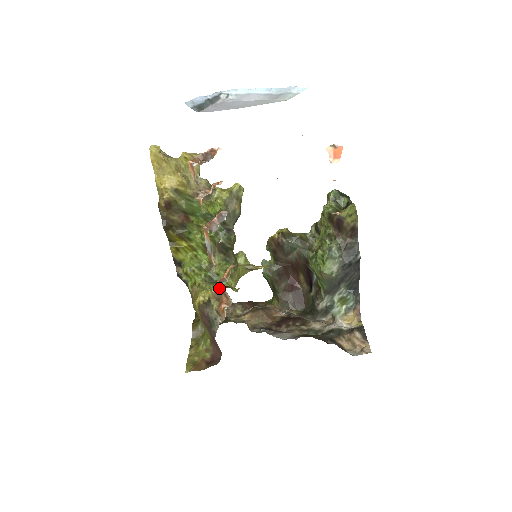
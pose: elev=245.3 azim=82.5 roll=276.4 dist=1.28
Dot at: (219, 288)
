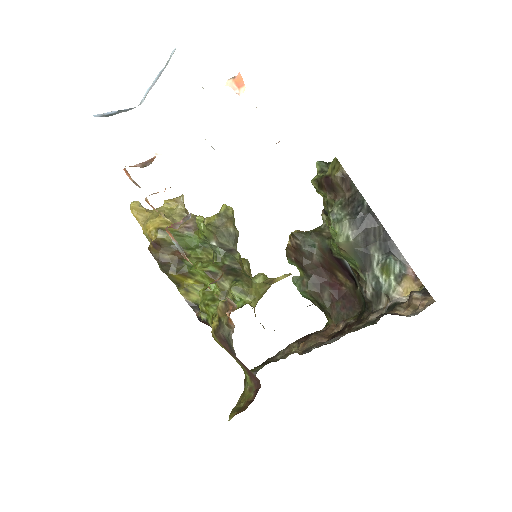
Dot at: occluded
